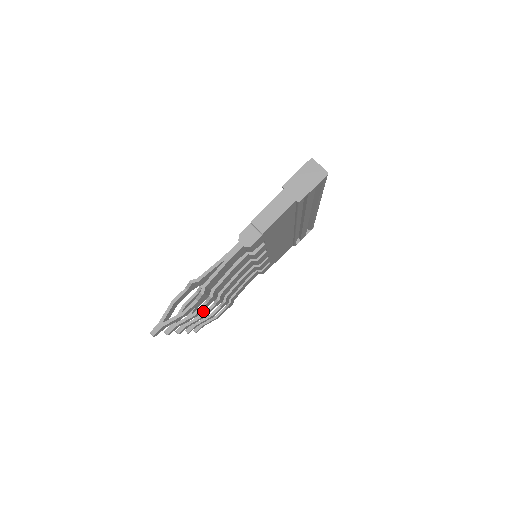
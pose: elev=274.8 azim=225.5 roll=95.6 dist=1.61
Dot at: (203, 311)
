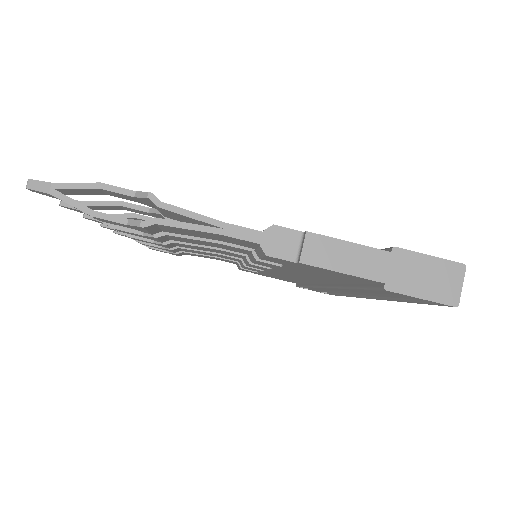
Dot at: occluded
